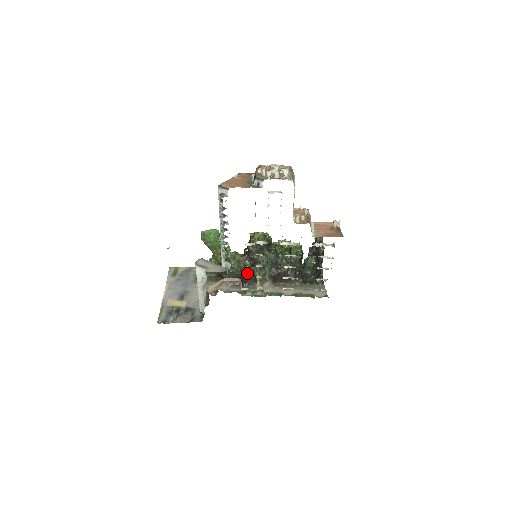
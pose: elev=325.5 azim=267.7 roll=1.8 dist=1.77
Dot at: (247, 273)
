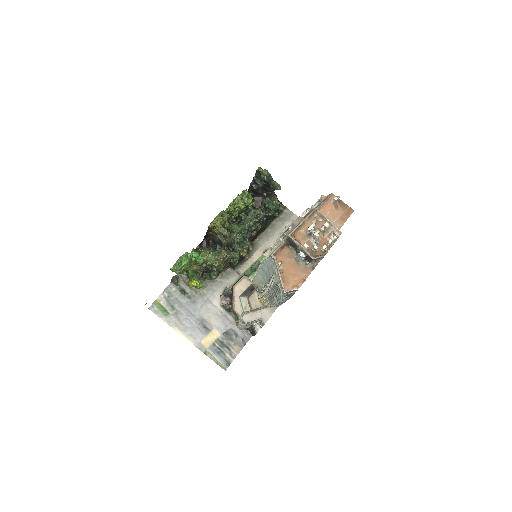
Dot at: occluded
